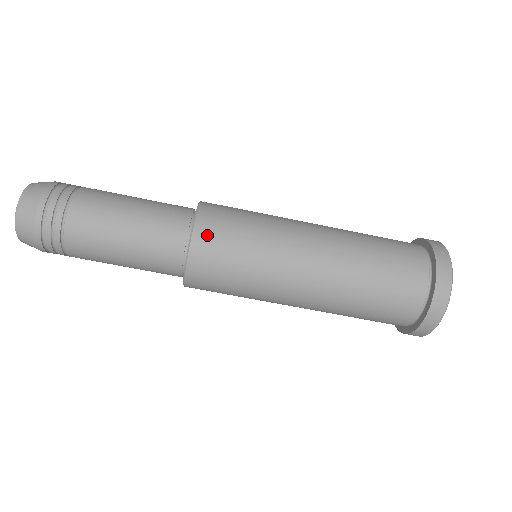
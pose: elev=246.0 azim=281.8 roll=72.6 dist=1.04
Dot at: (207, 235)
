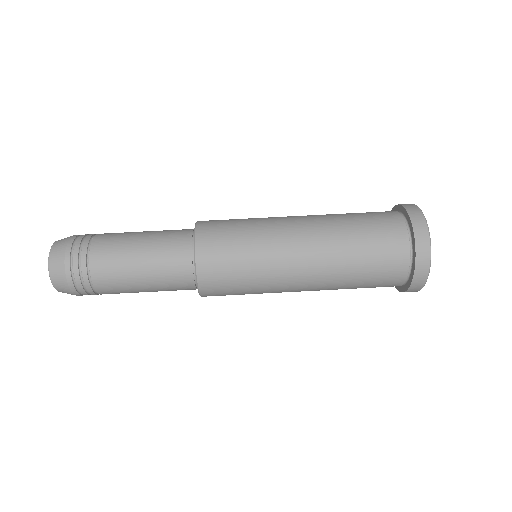
Dot at: (209, 222)
